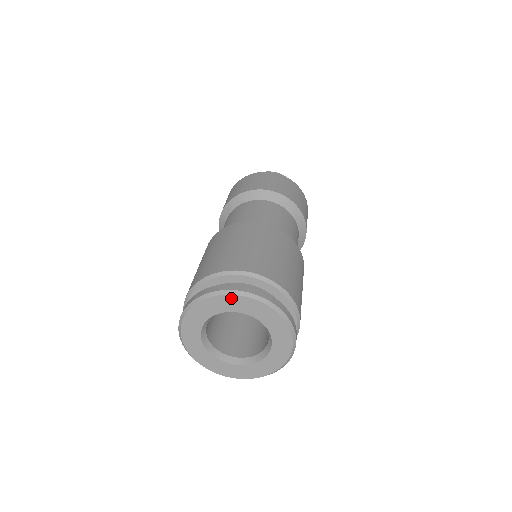
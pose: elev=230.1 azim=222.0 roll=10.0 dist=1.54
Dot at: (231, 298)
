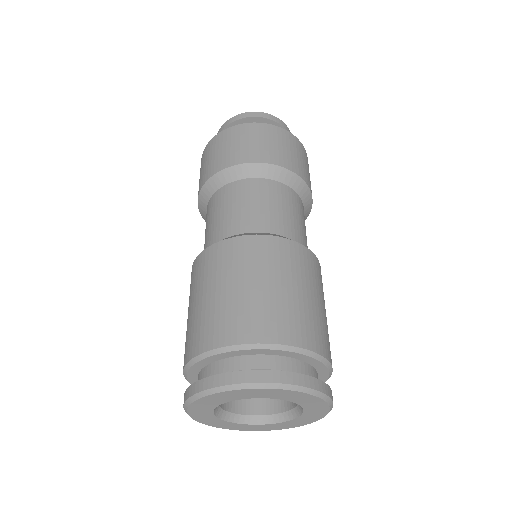
Dot at: (282, 391)
